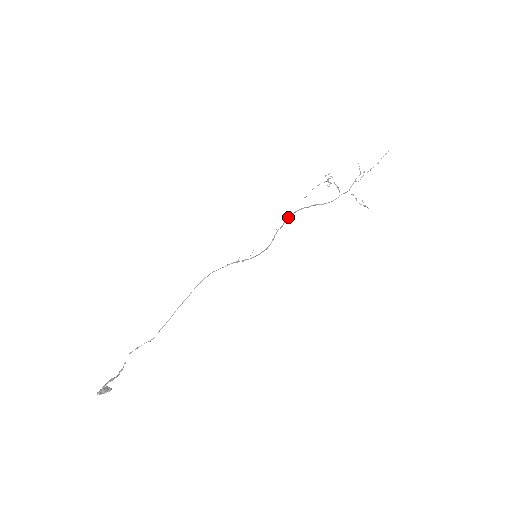
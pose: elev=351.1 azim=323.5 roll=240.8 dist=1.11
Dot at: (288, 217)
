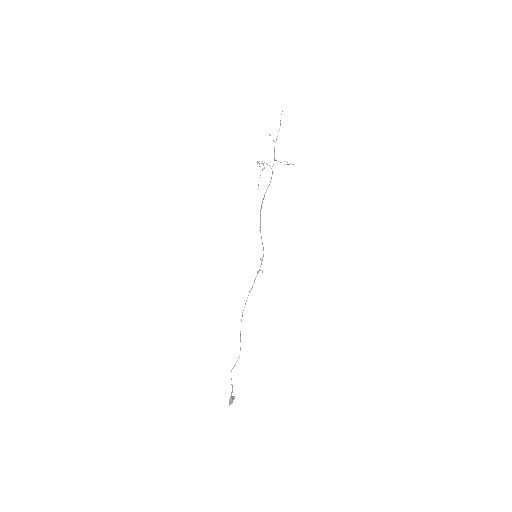
Dot at: (260, 216)
